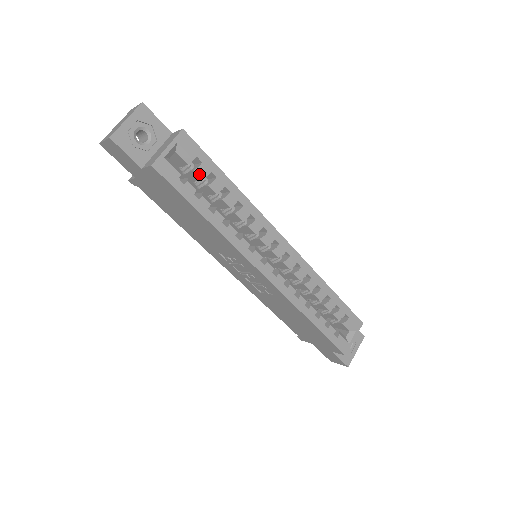
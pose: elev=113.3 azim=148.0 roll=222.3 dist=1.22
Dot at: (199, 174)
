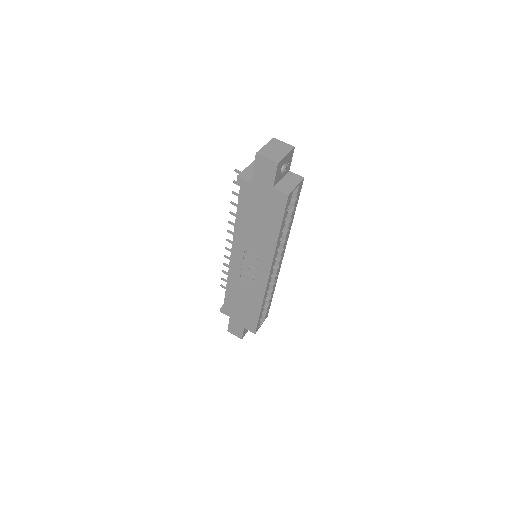
Dot at: (290, 205)
